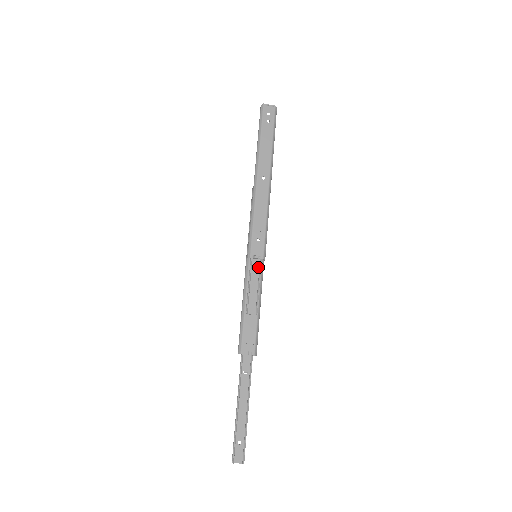
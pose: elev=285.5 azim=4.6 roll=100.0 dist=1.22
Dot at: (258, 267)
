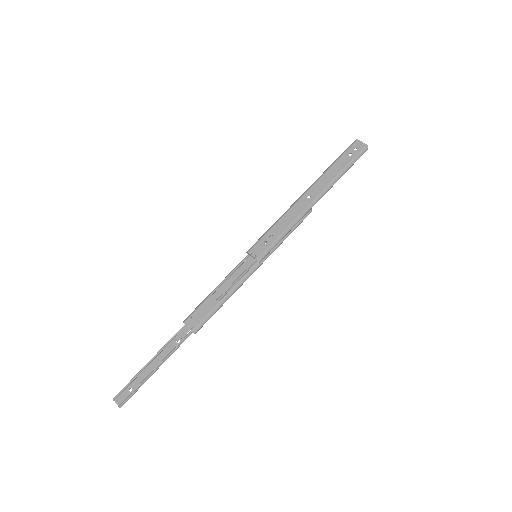
Dot at: (250, 265)
